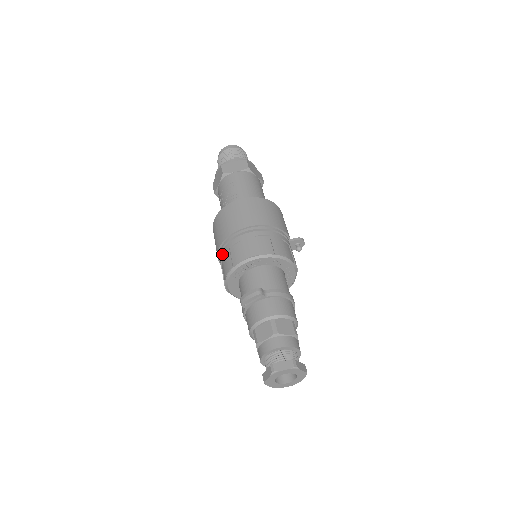
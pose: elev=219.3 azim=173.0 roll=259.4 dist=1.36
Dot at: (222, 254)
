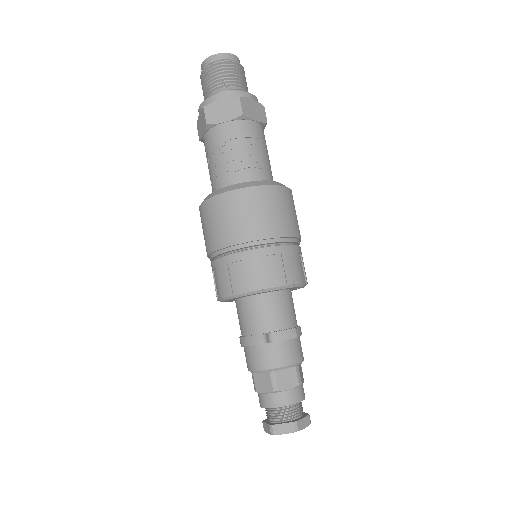
Dot at: (245, 255)
